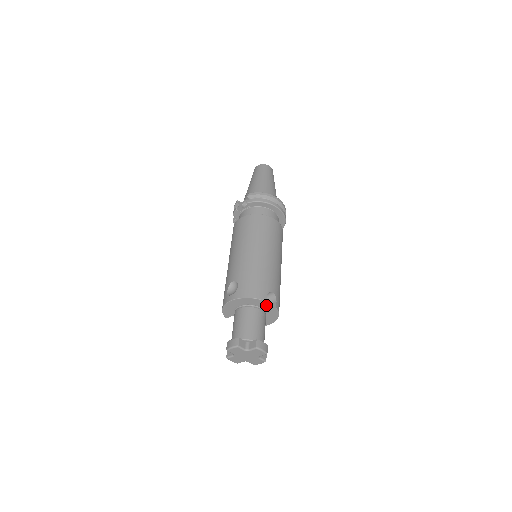
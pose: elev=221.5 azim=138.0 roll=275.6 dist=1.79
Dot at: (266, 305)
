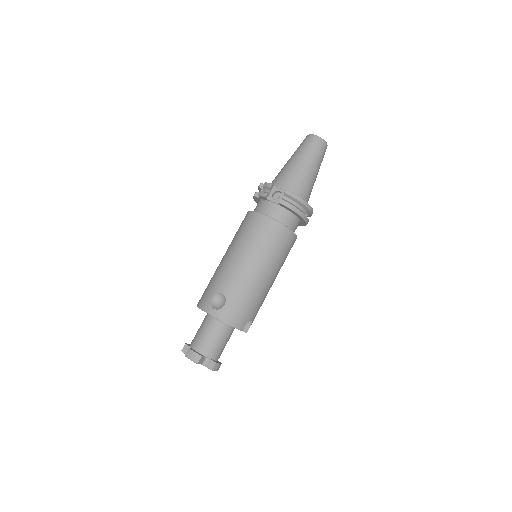
Dot at: occluded
